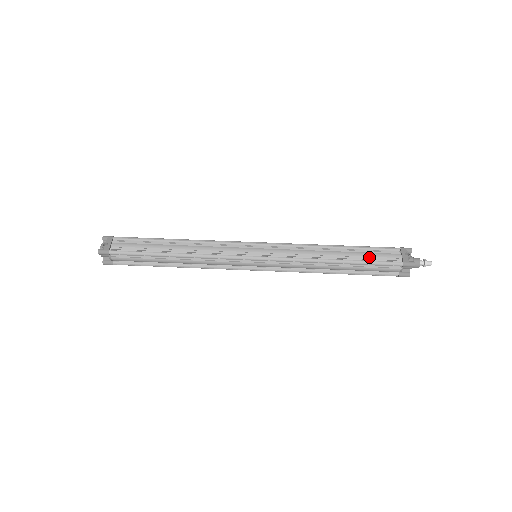
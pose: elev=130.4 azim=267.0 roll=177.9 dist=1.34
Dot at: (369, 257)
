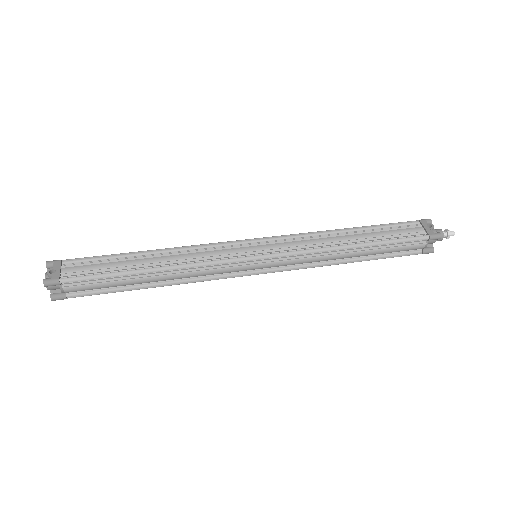
Dot at: (390, 235)
